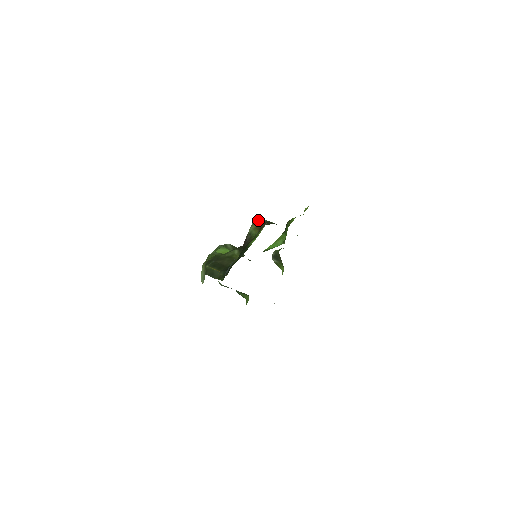
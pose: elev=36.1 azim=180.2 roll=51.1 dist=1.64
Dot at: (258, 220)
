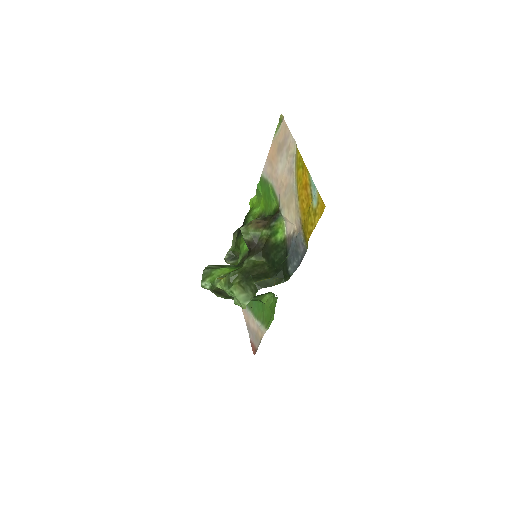
Dot at: (249, 222)
